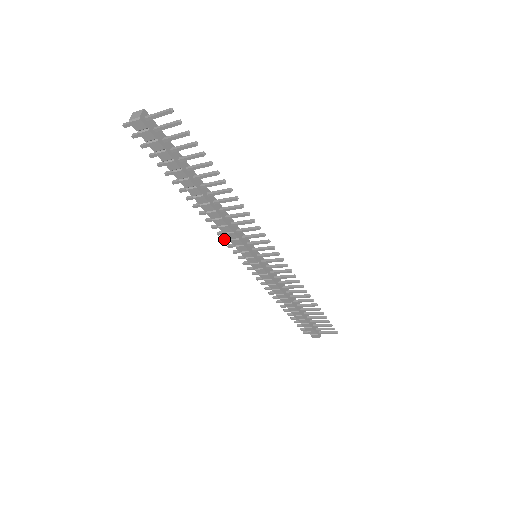
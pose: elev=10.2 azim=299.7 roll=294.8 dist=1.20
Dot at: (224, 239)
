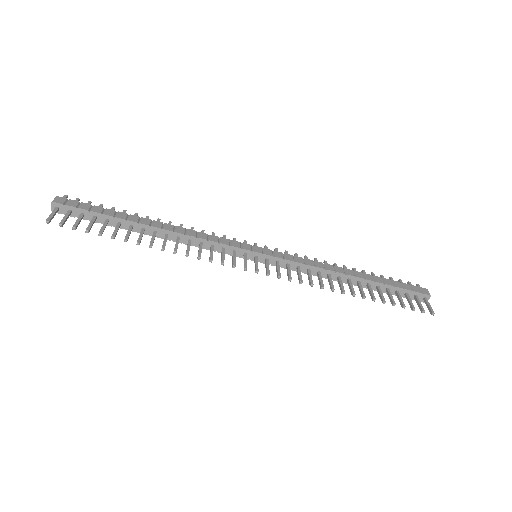
Dot at: (222, 237)
